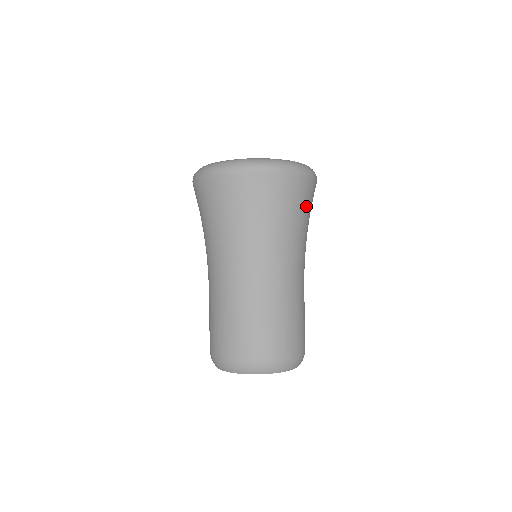
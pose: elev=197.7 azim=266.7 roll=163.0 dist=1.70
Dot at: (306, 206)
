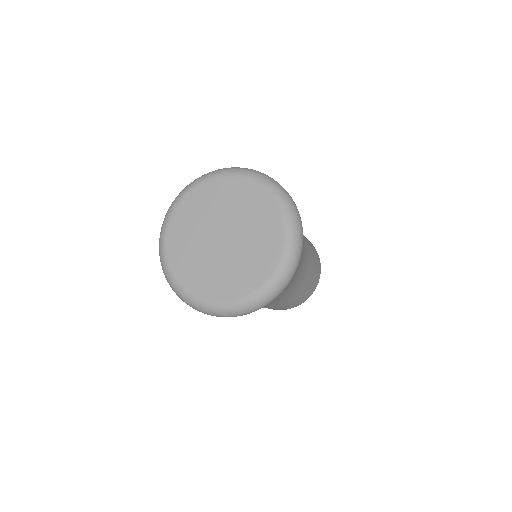
Dot at: (285, 289)
